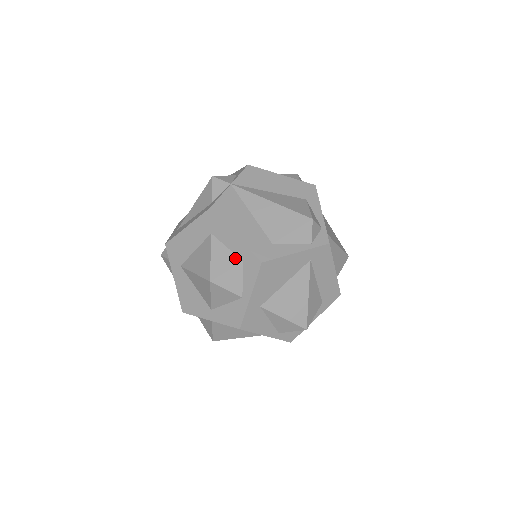
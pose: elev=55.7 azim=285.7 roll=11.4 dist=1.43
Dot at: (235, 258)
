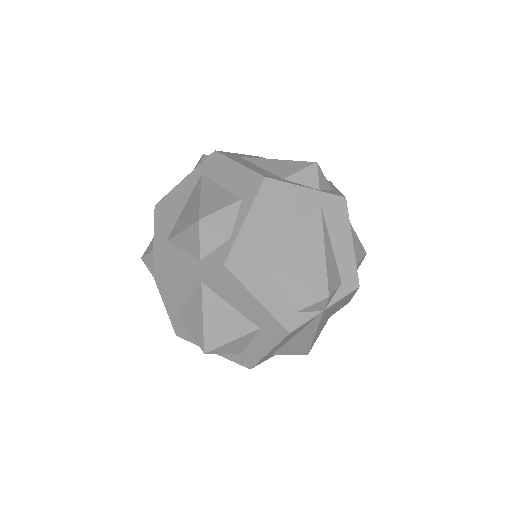
Dot at: occluded
